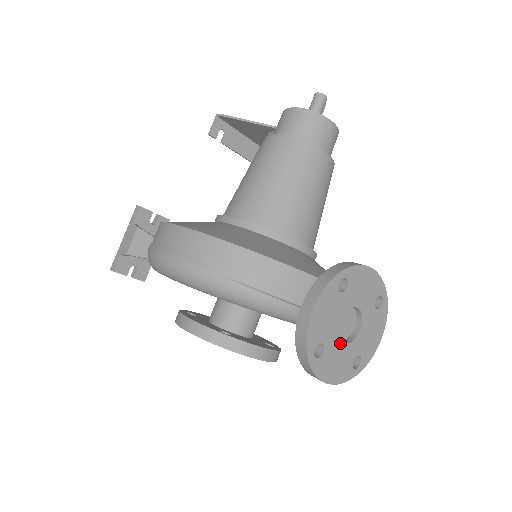
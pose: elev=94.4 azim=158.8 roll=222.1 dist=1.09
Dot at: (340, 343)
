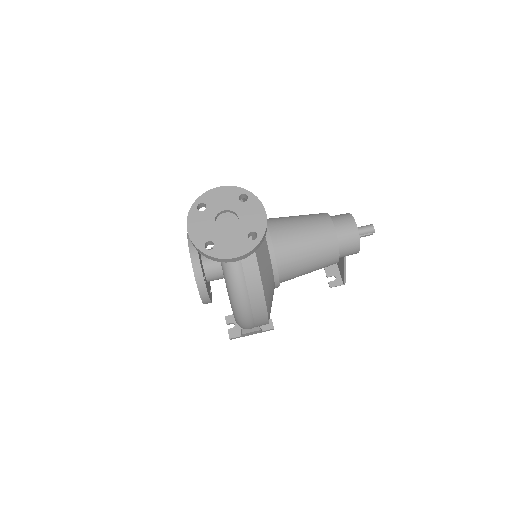
Dot at: (213, 221)
